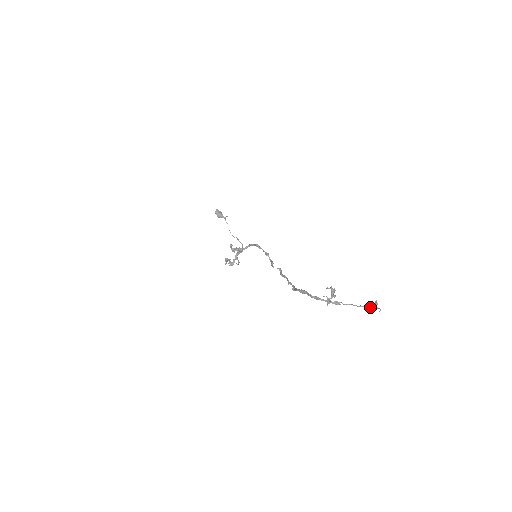
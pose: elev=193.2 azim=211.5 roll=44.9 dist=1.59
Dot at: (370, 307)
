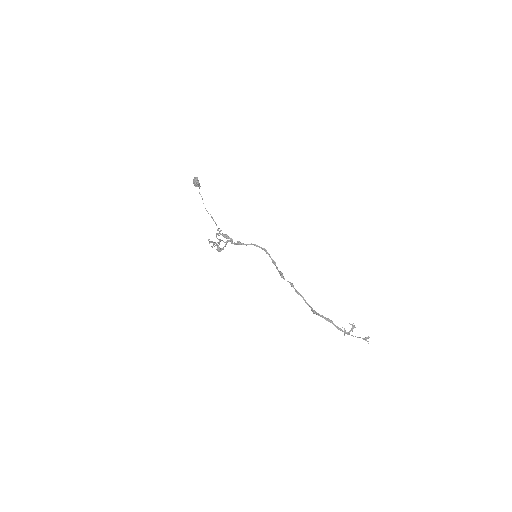
Dot at: (363, 339)
